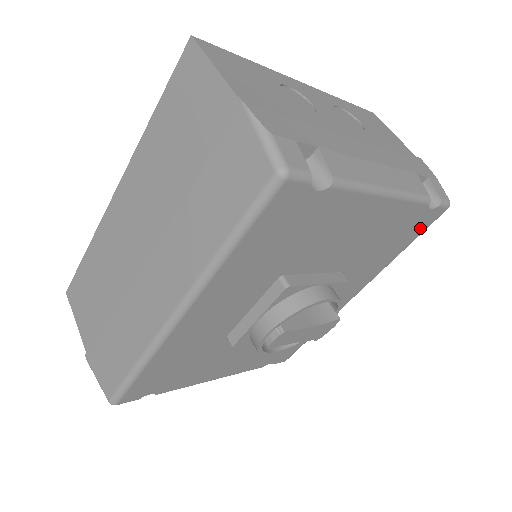
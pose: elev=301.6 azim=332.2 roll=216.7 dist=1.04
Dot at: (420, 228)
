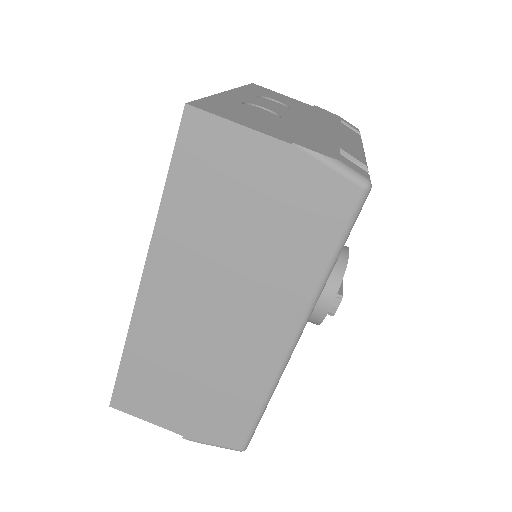
Dot at: occluded
